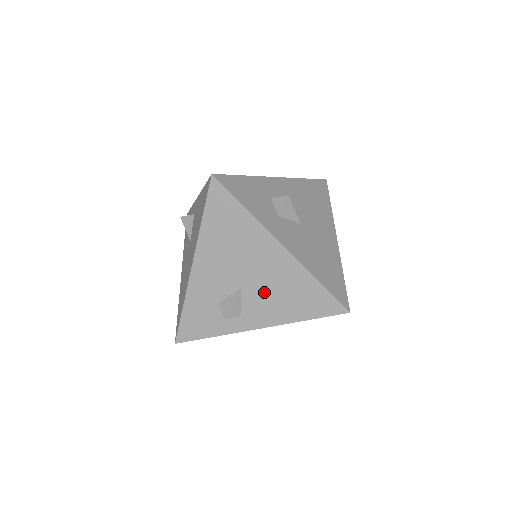
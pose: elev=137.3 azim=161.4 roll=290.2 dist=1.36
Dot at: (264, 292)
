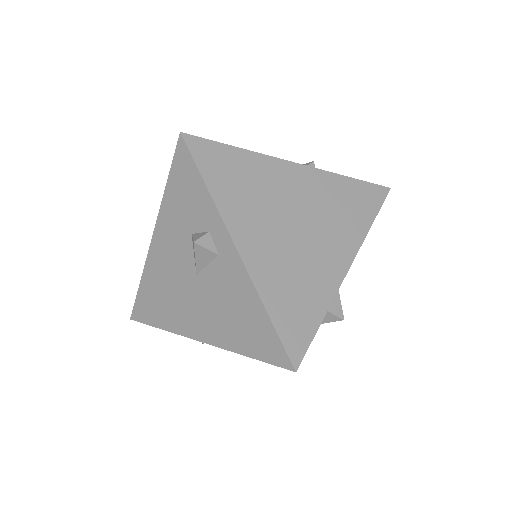
Dot at: occluded
